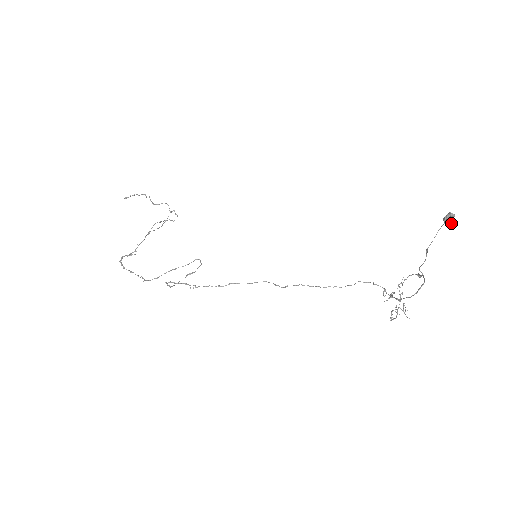
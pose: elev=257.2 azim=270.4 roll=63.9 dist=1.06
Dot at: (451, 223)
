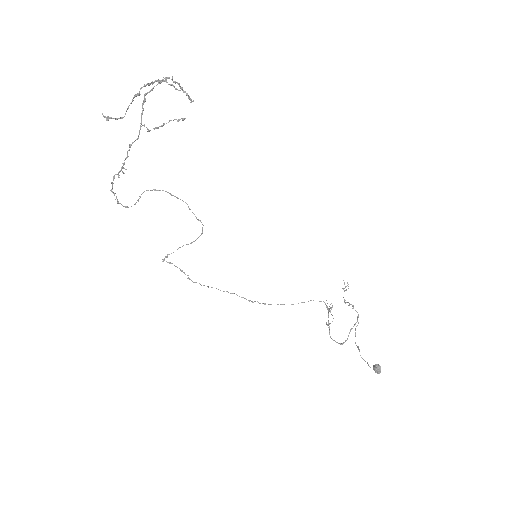
Dot at: (377, 368)
